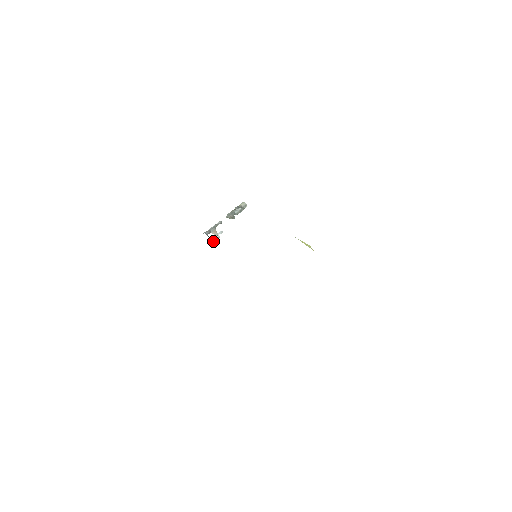
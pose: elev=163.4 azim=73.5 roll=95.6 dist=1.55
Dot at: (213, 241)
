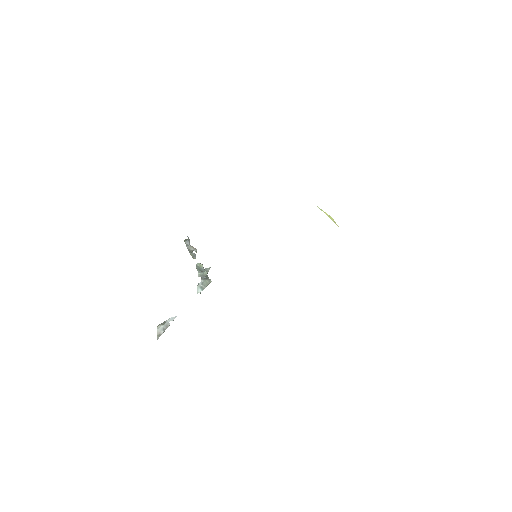
Dot at: (161, 328)
